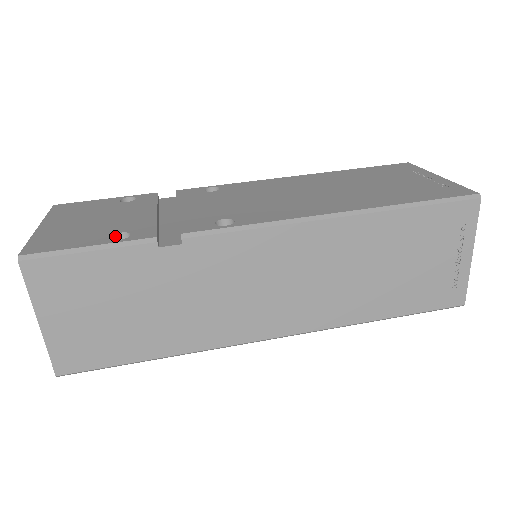
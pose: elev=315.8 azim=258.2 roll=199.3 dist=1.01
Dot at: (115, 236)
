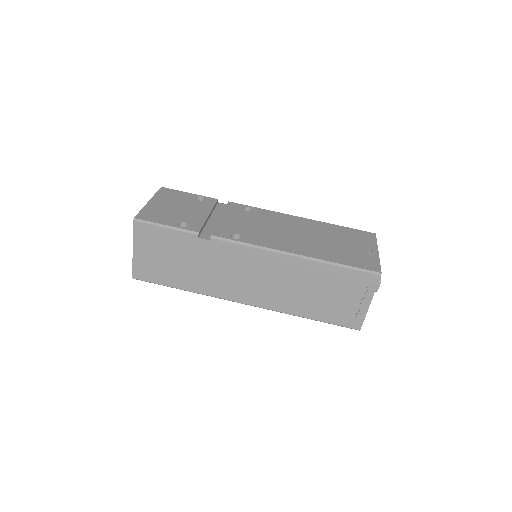
Dot at: (181, 223)
